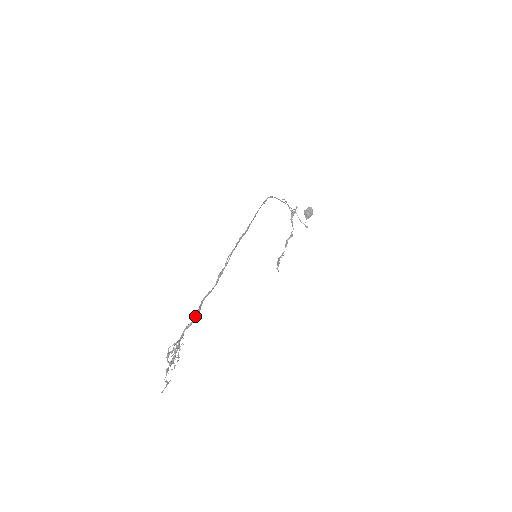
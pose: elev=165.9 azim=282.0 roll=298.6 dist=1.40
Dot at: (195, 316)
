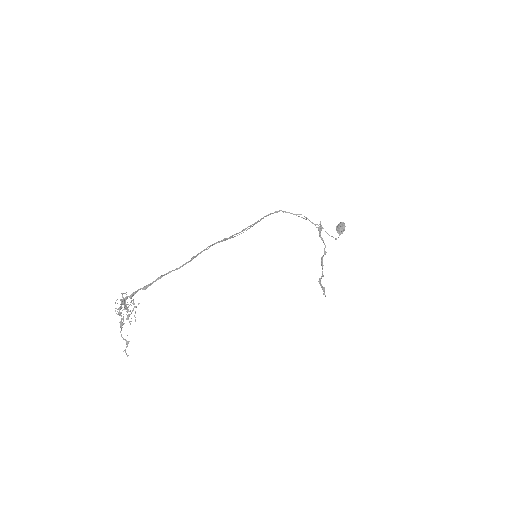
Dot at: (154, 281)
